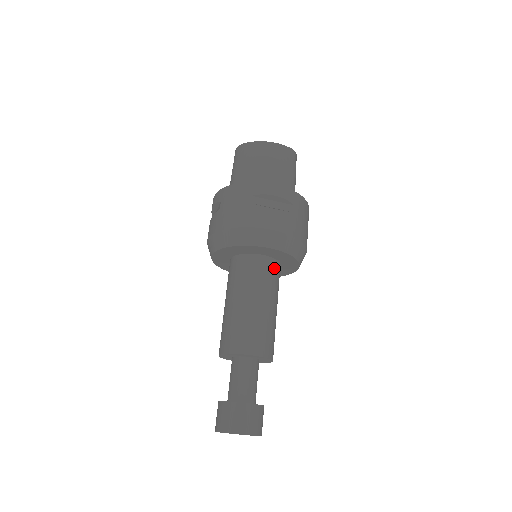
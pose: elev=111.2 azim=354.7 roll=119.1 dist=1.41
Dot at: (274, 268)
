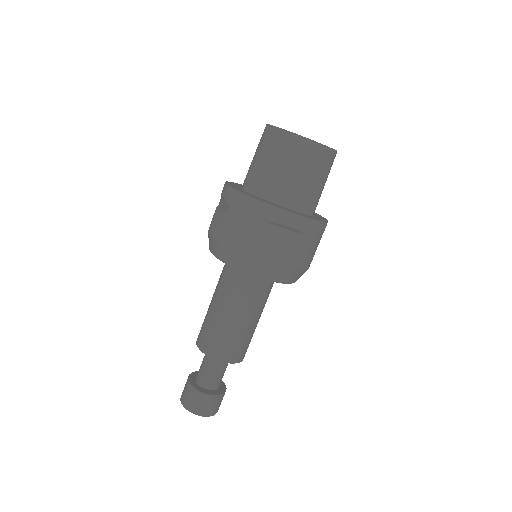
Dot at: (268, 284)
